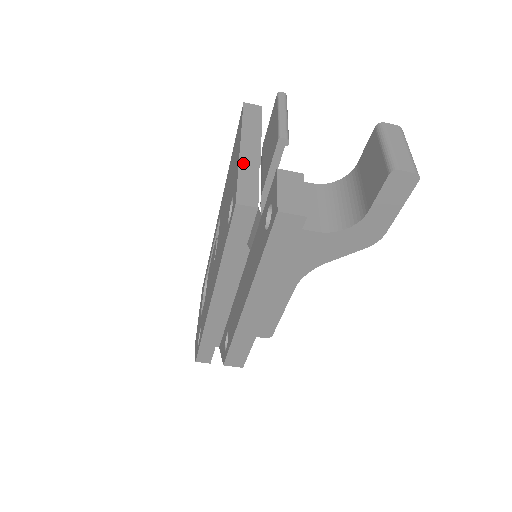
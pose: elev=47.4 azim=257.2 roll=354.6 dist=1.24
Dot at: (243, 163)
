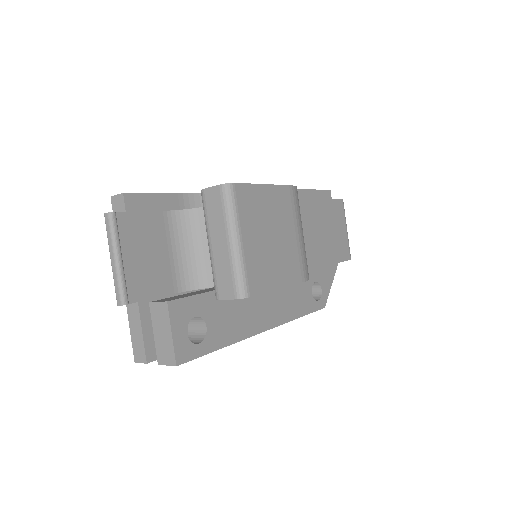
Dot at: (128, 306)
